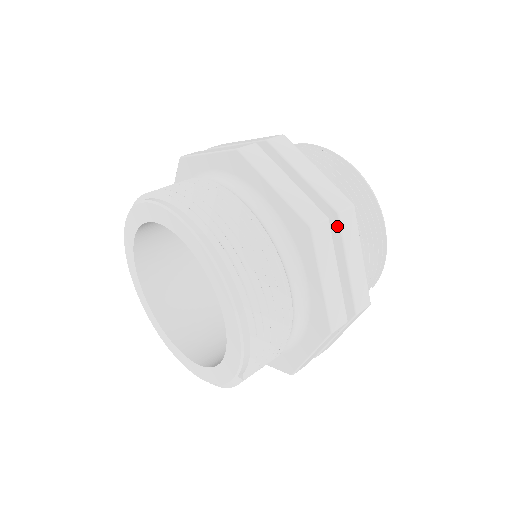
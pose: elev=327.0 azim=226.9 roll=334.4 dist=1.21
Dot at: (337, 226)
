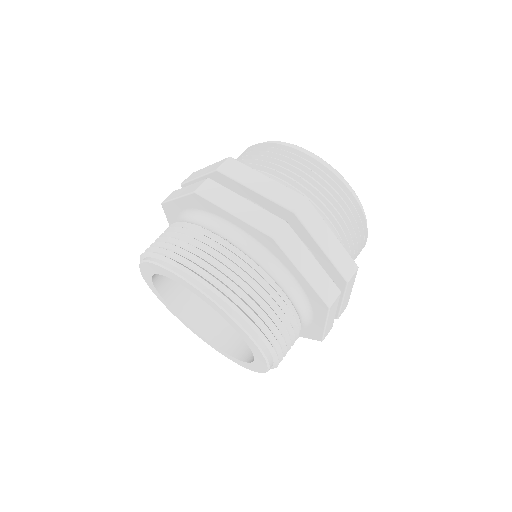
Dot at: (343, 286)
